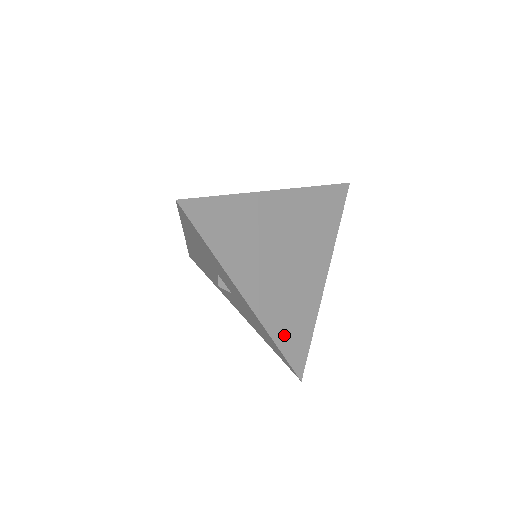
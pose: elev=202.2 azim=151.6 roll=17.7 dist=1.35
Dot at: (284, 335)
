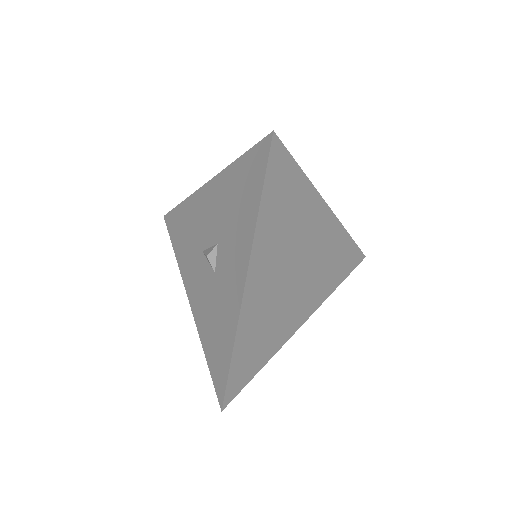
Dot at: (244, 349)
